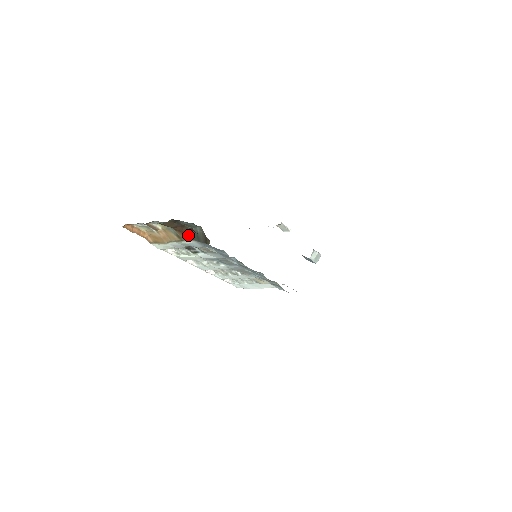
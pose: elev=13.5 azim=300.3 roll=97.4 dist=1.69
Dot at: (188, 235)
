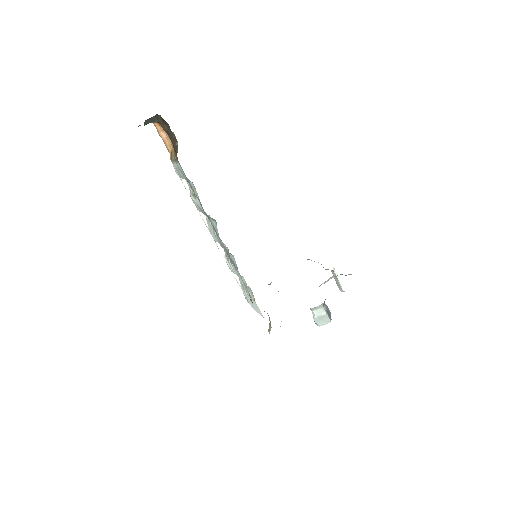
Dot at: (176, 152)
